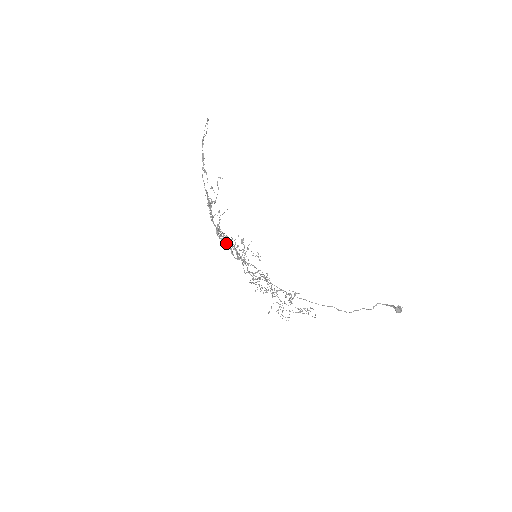
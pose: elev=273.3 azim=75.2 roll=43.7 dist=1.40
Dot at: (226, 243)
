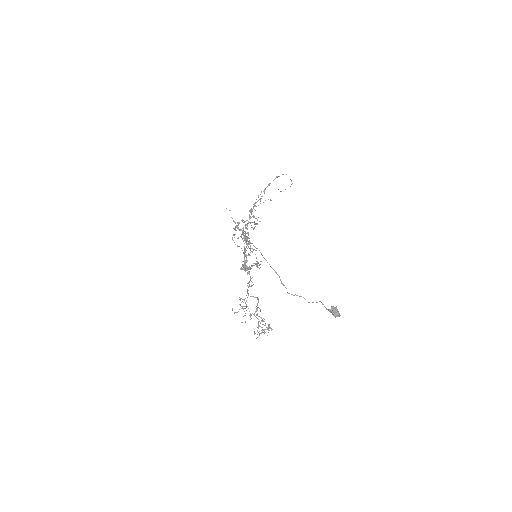
Dot at: occluded
